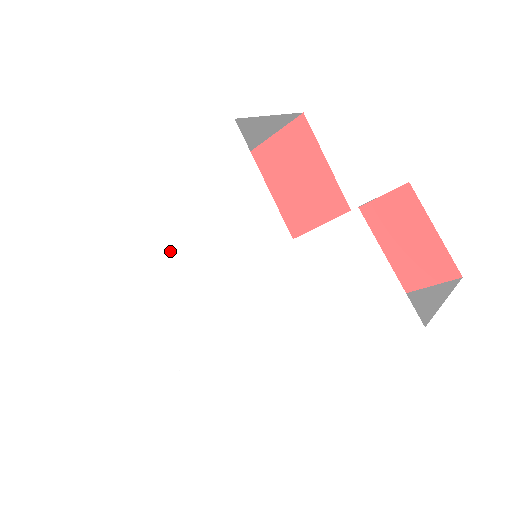
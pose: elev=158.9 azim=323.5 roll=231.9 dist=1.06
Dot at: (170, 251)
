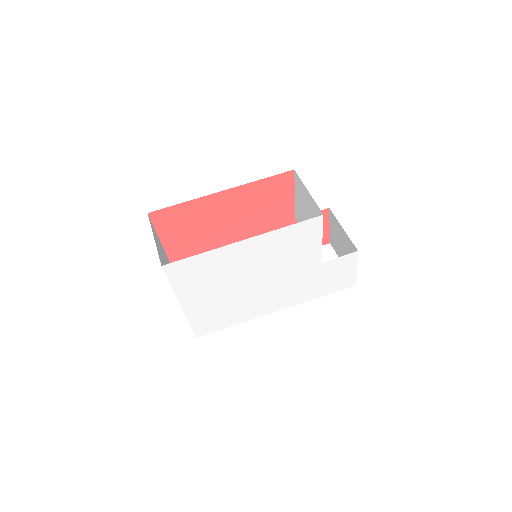
Dot at: (230, 275)
